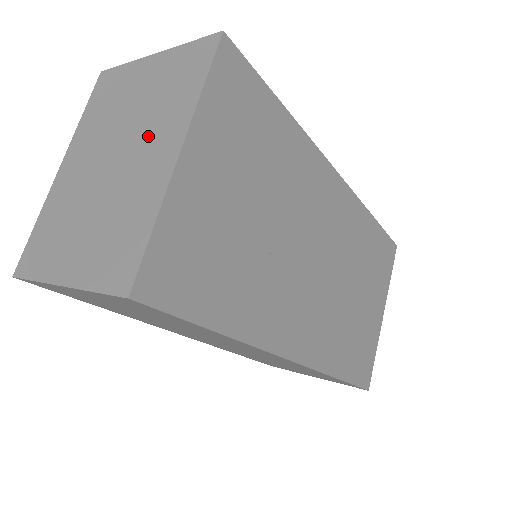
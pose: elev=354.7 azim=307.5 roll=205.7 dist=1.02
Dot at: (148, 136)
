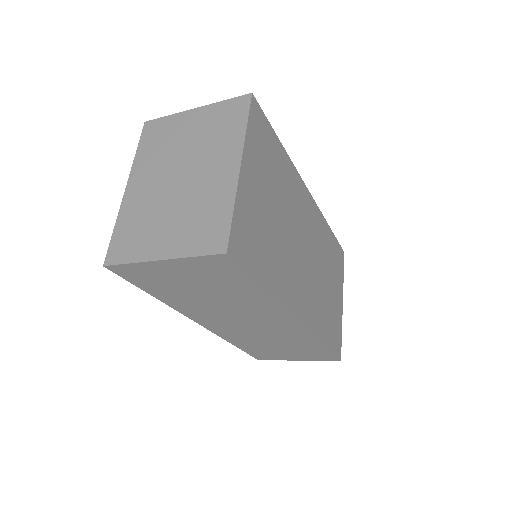
Dot at: (209, 159)
